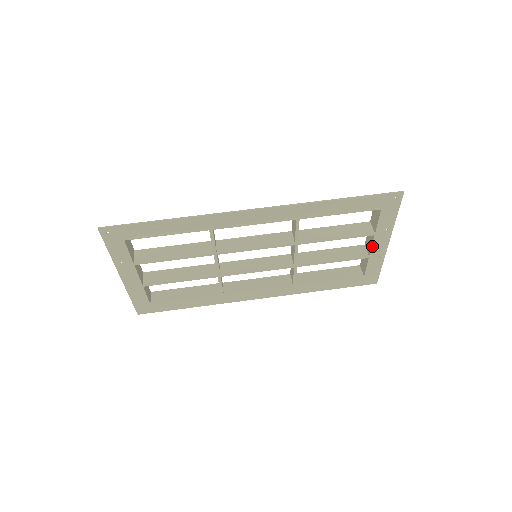
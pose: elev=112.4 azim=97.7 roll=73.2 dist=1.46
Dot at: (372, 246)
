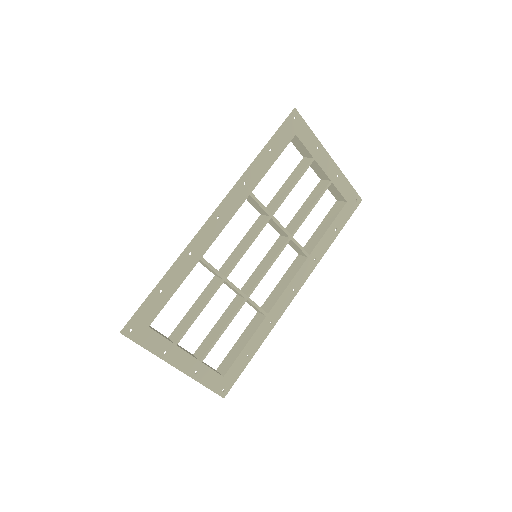
Dot at: (323, 170)
